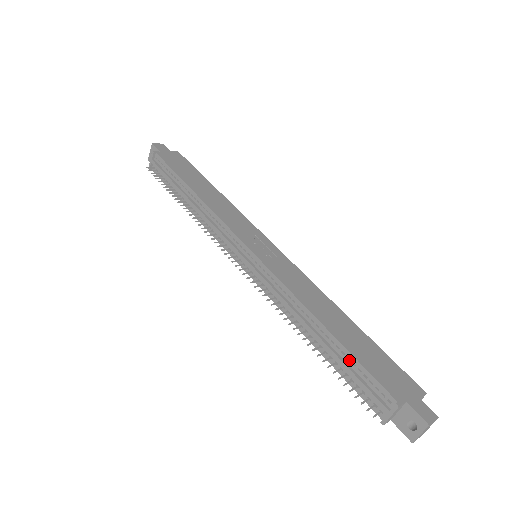
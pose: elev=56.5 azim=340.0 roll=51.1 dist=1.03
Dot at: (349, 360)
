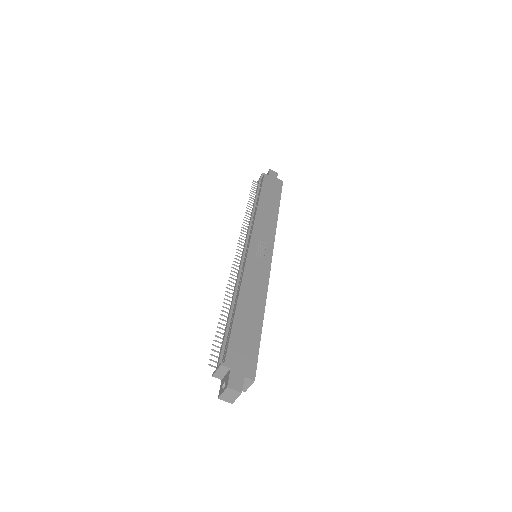
Dot at: (230, 330)
